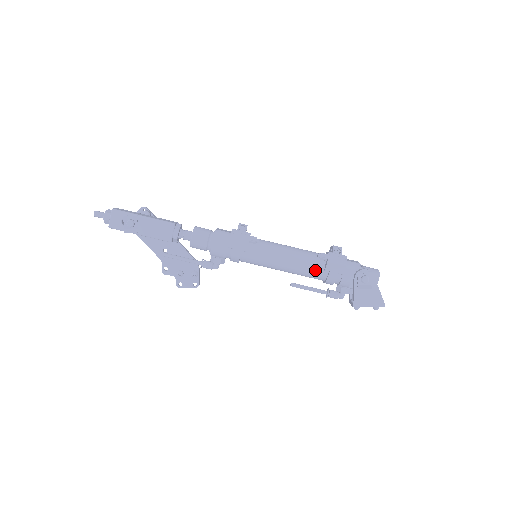
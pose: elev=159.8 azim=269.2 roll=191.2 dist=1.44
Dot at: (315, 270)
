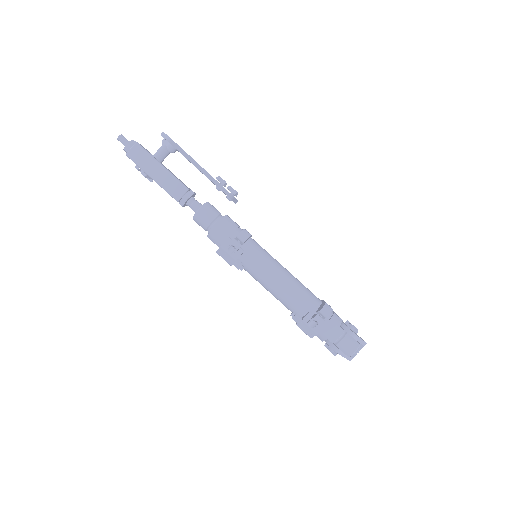
Dot at: occluded
